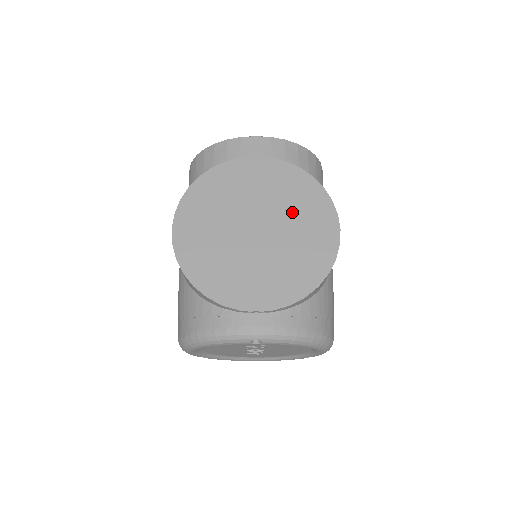
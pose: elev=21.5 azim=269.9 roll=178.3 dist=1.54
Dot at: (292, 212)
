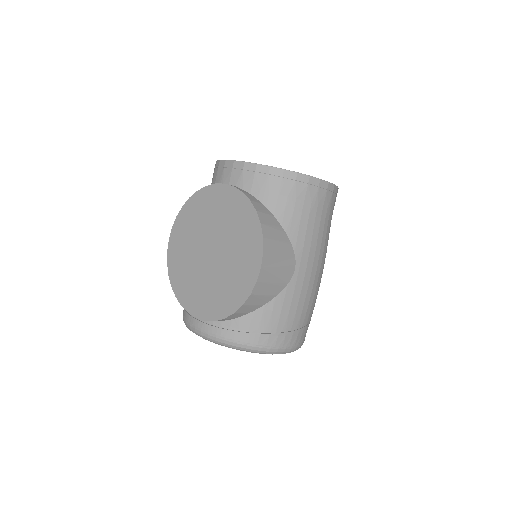
Dot at: (234, 242)
